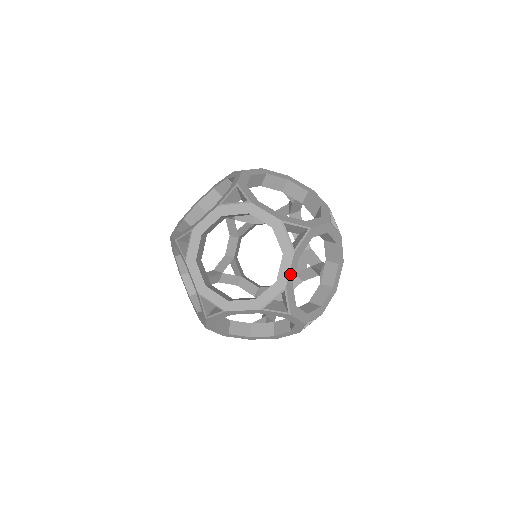
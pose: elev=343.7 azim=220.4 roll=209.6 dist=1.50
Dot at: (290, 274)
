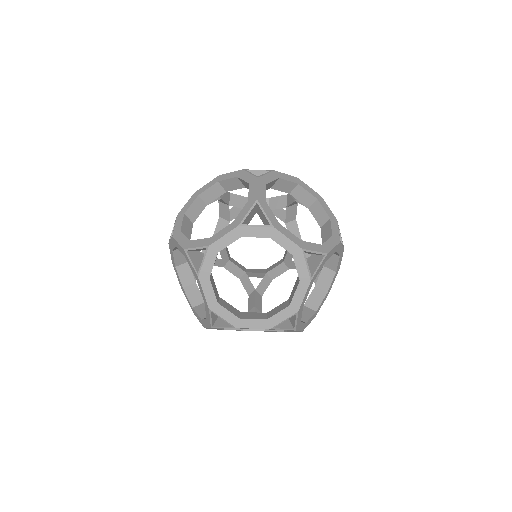
Dot at: occluded
